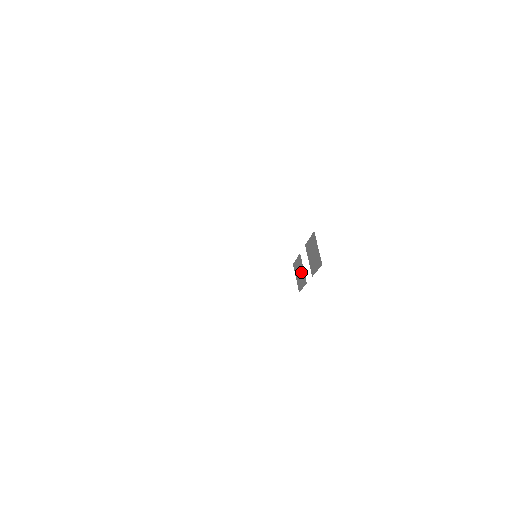
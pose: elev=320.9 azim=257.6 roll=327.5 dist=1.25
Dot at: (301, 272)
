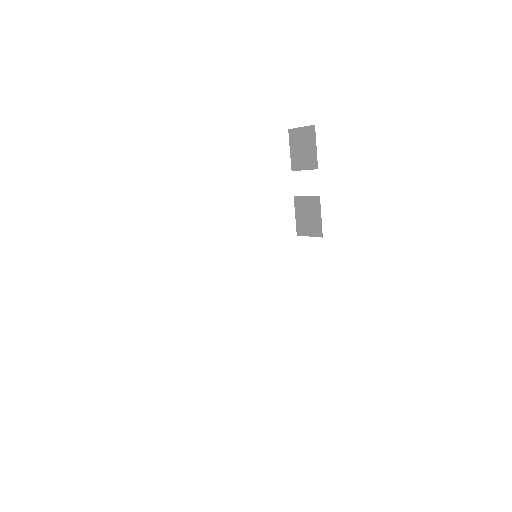
Dot at: (308, 208)
